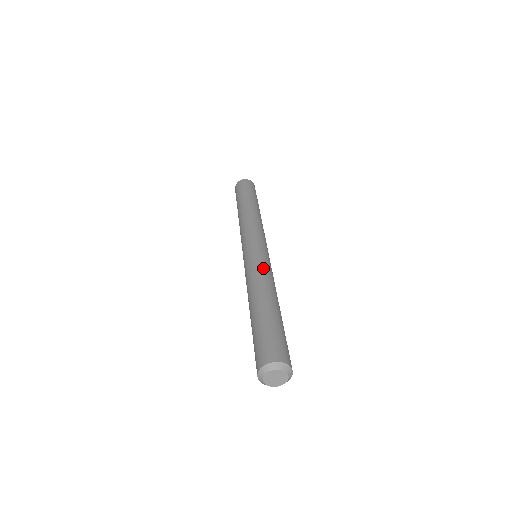
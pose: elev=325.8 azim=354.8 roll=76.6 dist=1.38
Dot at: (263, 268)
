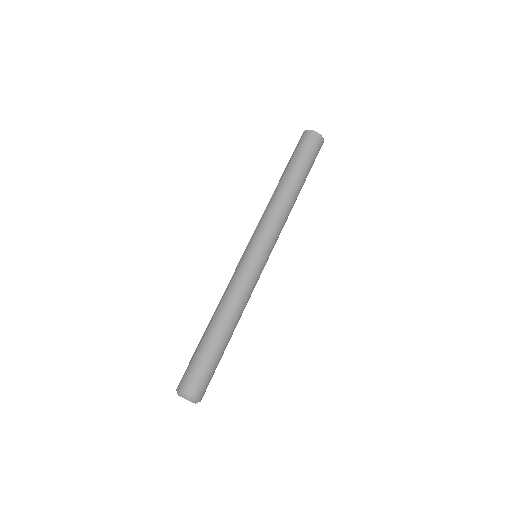
Dot at: (242, 287)
